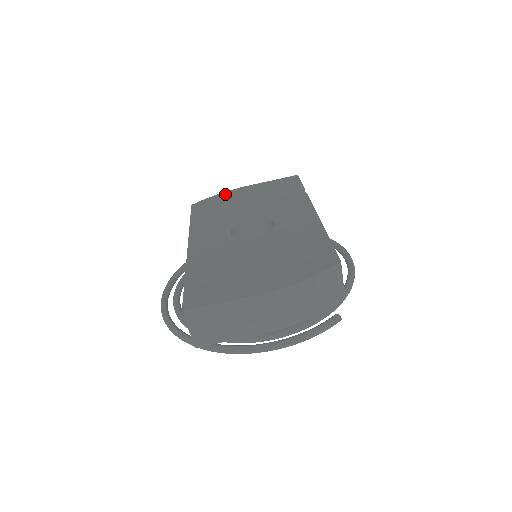
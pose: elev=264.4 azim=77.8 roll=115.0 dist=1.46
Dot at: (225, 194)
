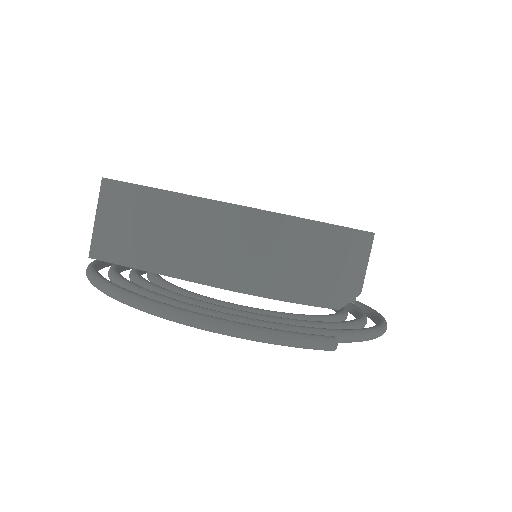
Dot at: occluded
